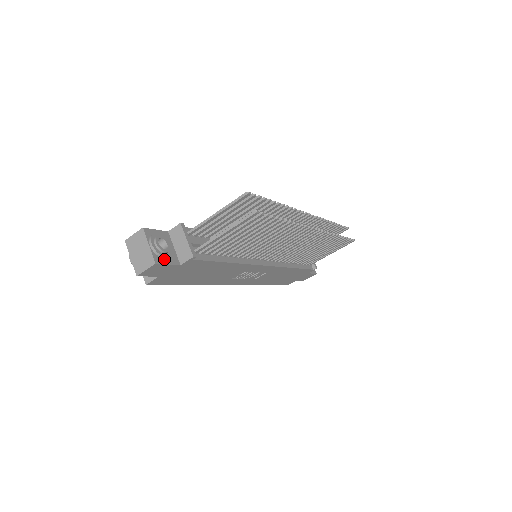
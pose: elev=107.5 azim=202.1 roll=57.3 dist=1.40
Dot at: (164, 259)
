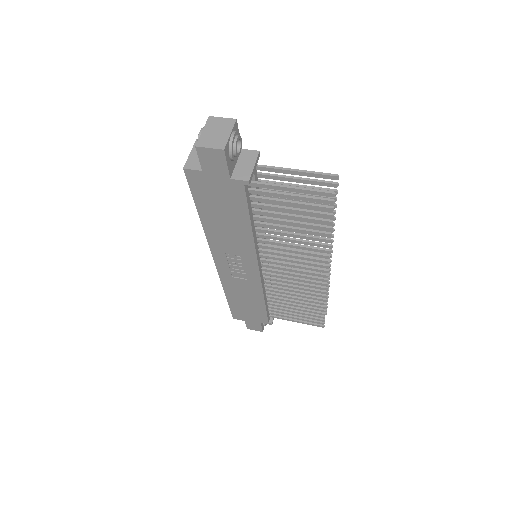
Dot at: (228, 157)
